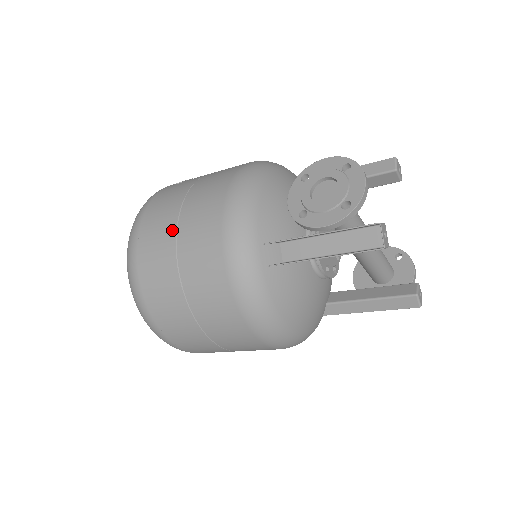
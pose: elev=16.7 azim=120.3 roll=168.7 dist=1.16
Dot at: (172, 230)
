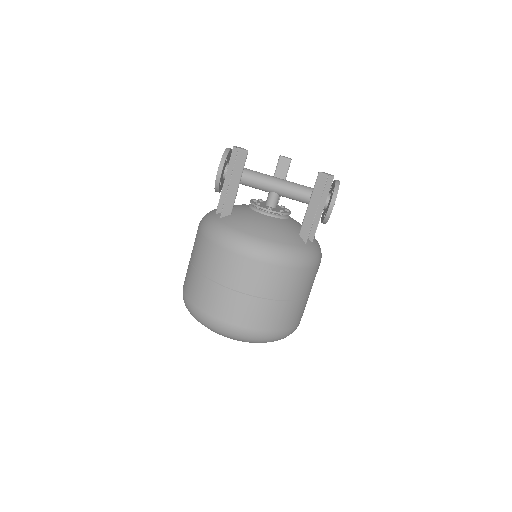
Dot at: occluded
